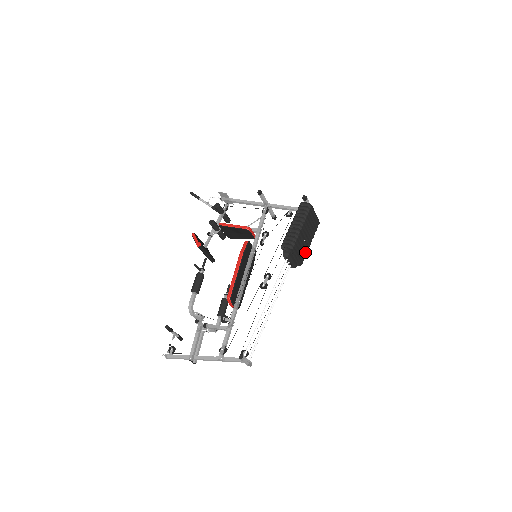
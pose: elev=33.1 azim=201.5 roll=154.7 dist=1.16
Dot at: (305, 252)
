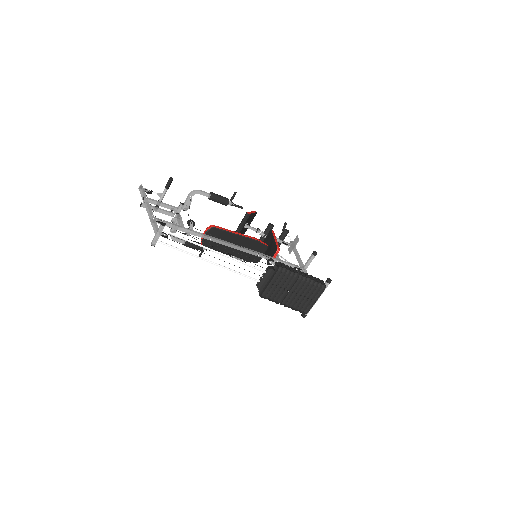
Dot at: (276, 297)
